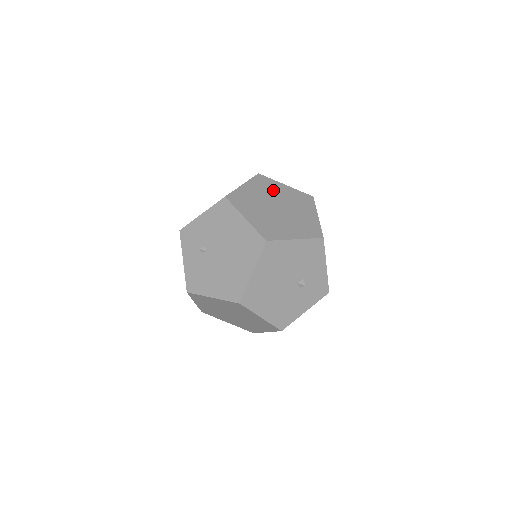
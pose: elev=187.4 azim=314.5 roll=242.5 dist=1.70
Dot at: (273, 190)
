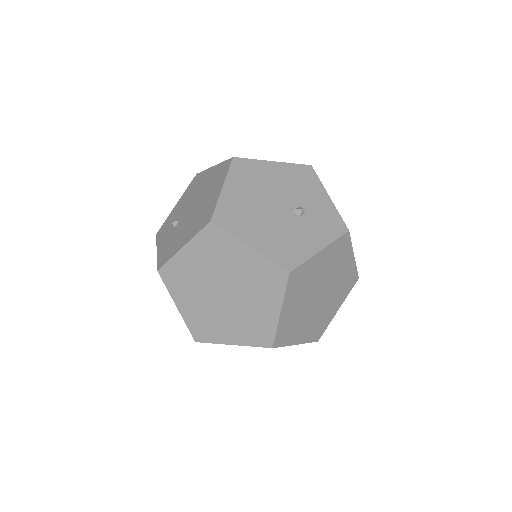
Dot at: occluded
